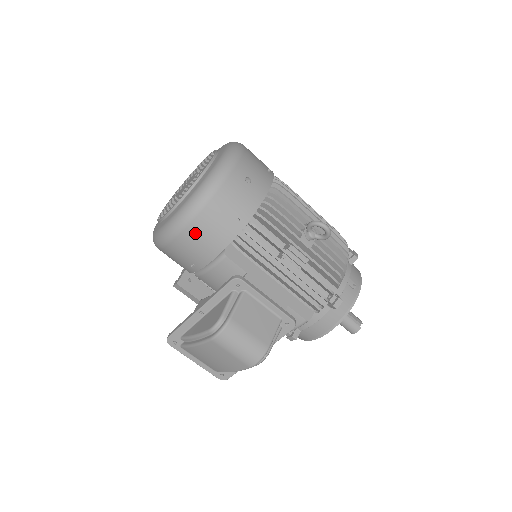
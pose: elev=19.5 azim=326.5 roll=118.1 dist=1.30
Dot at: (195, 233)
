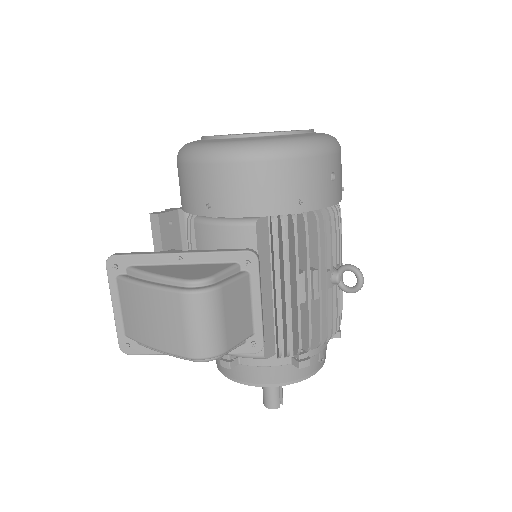
Dot at: (250, 175)
